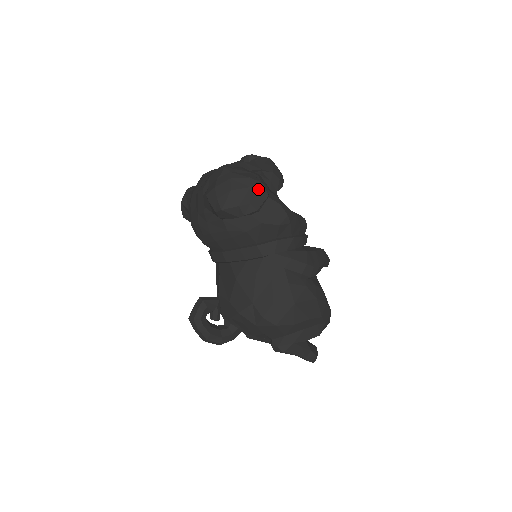
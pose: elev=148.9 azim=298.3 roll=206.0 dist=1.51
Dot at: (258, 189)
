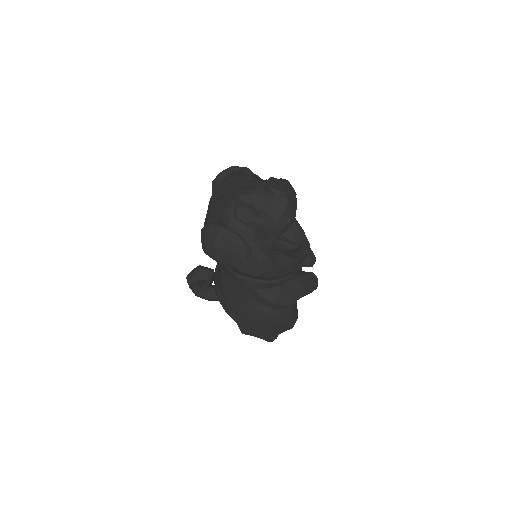
Dot at: (238, 253)
